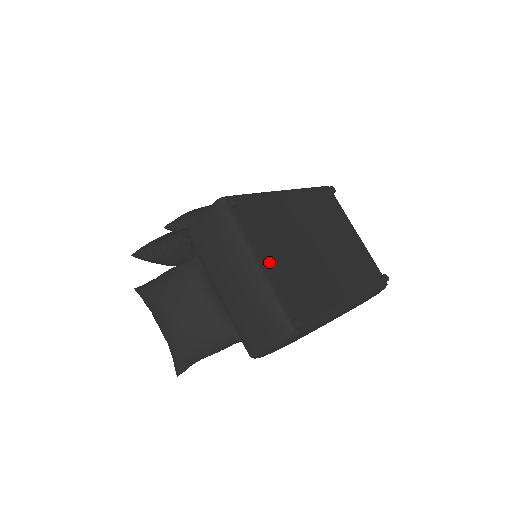
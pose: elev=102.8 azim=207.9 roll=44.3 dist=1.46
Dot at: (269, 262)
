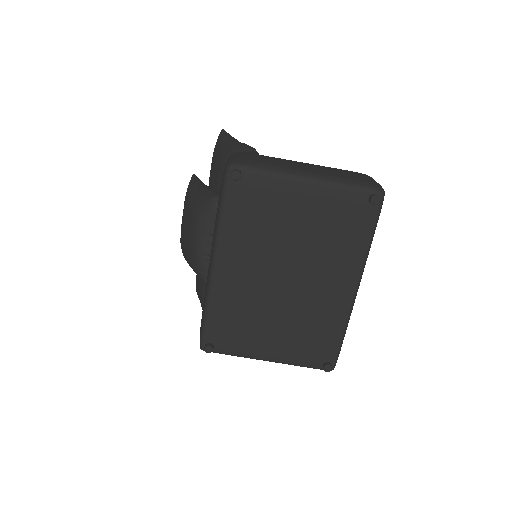
Dot at: (272, 350)
